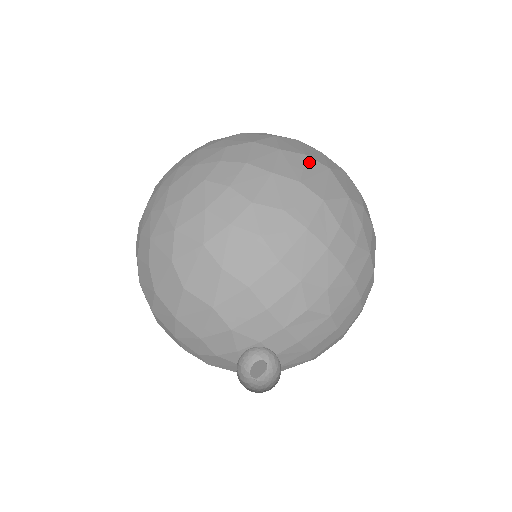
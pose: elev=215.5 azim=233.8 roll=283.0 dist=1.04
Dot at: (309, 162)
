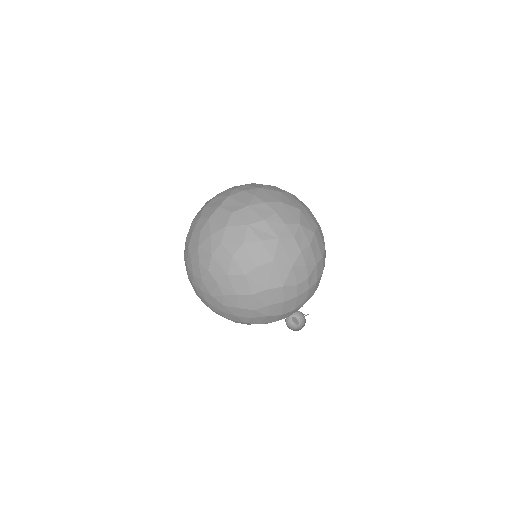
Dot at: (263, 270)
